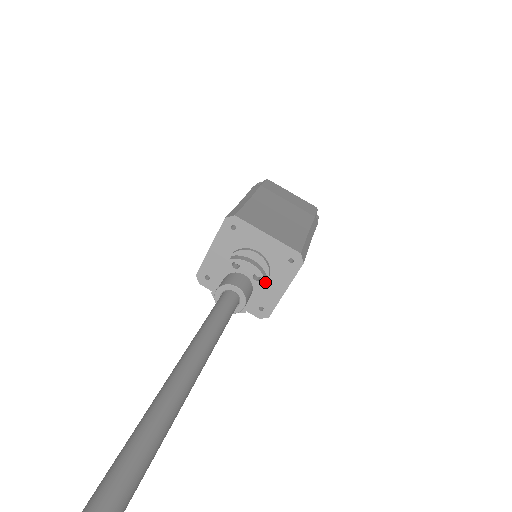
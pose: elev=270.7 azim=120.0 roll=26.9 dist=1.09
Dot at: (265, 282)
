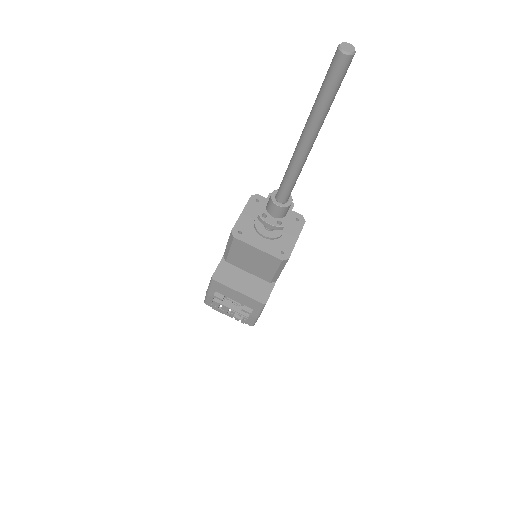
Dot at: (284, 231)
